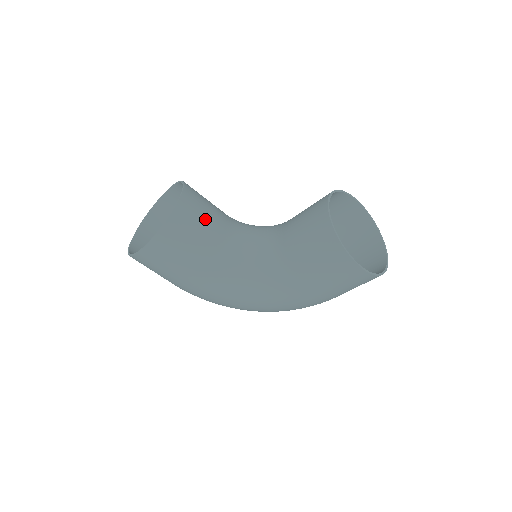
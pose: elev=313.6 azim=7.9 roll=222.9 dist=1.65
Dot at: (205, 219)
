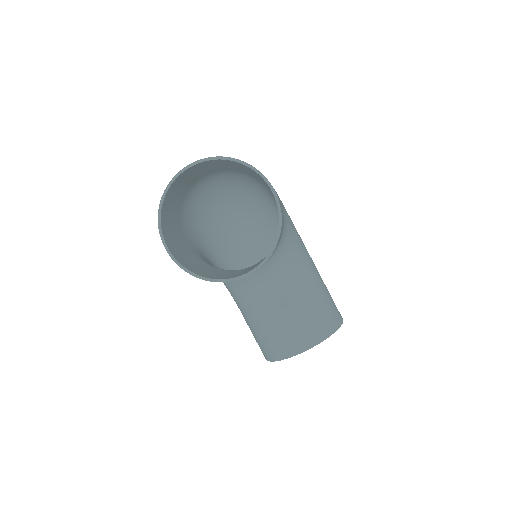
Dot at: occluded
